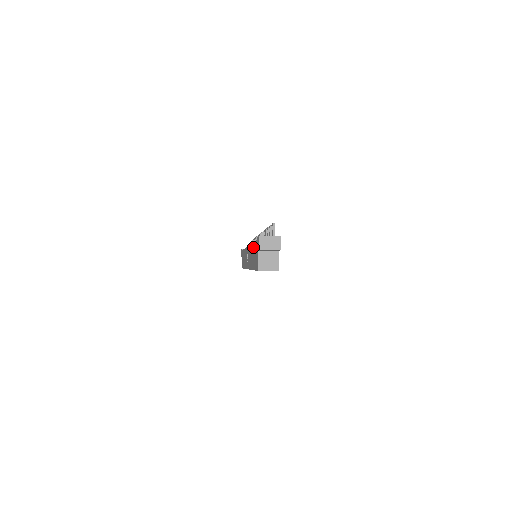
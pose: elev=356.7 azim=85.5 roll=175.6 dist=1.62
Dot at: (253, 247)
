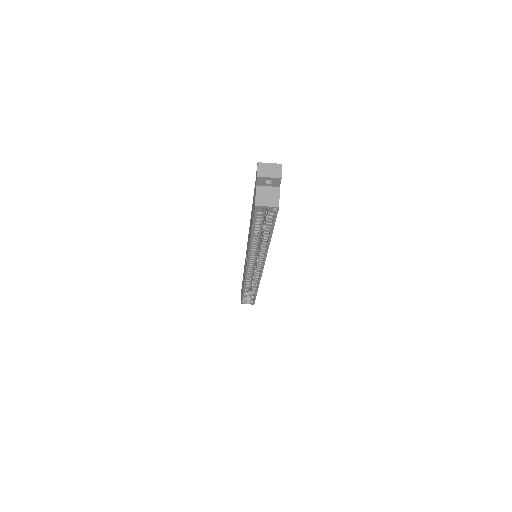
Dot at: occluded
